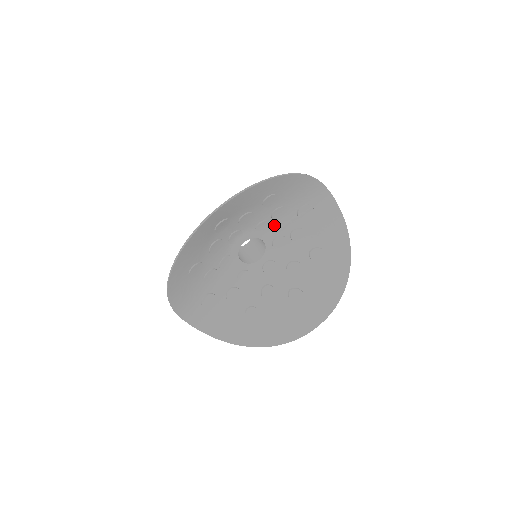
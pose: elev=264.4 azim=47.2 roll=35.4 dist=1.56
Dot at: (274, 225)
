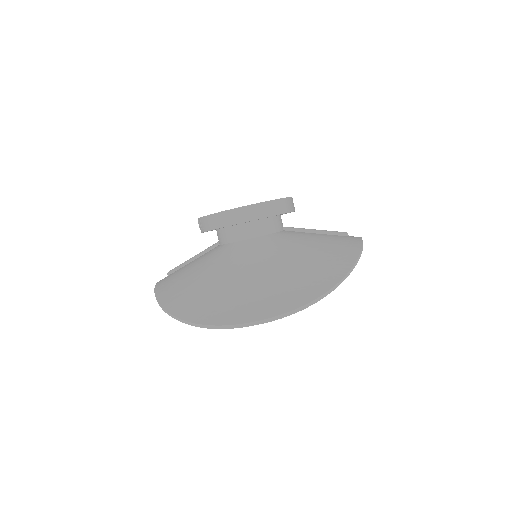
Dot at: occluded
